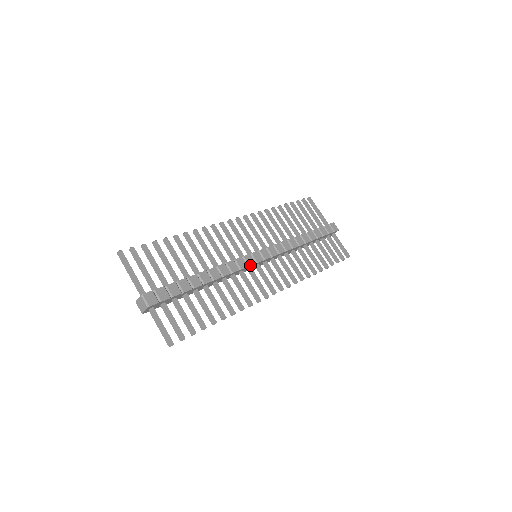
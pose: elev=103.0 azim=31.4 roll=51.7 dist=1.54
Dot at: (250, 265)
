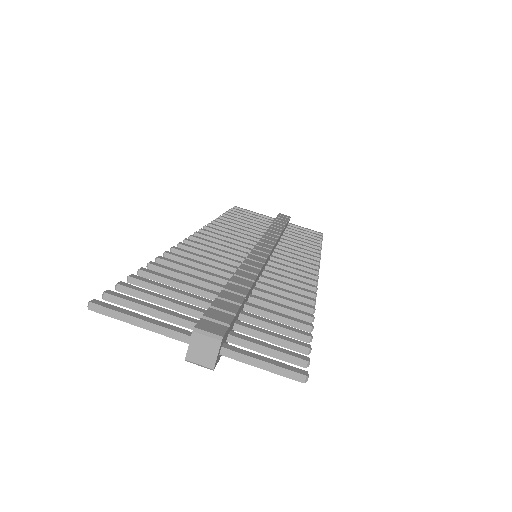
Dot at: (266, 257)
